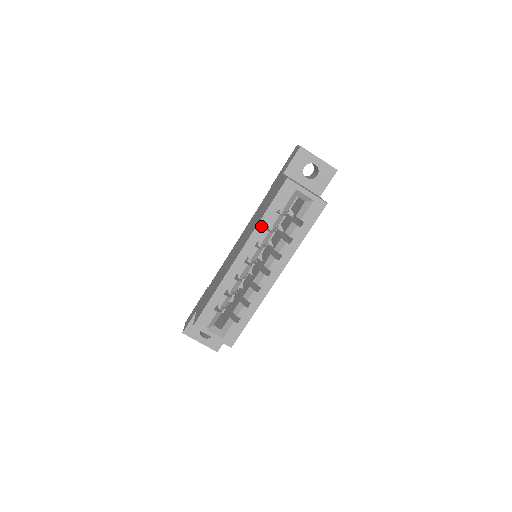
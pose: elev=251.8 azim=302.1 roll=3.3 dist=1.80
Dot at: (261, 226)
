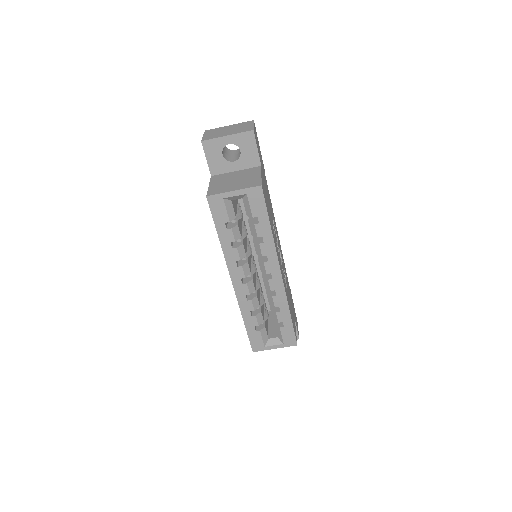
Dot at: (226, 249)
